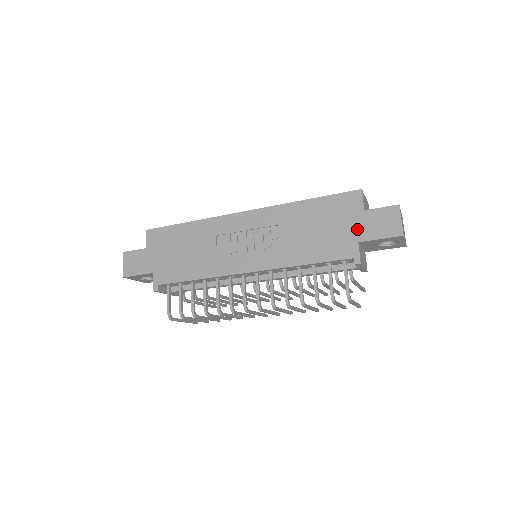
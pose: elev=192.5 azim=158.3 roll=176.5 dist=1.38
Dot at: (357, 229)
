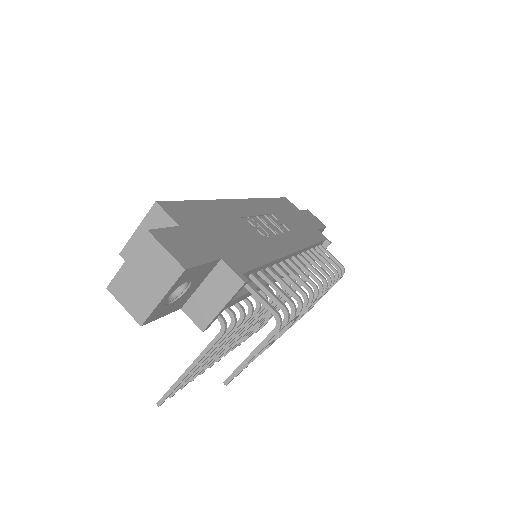
Dot at: (309, 221)
